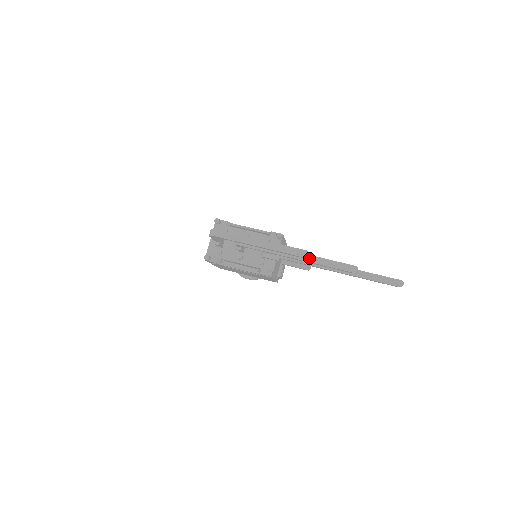
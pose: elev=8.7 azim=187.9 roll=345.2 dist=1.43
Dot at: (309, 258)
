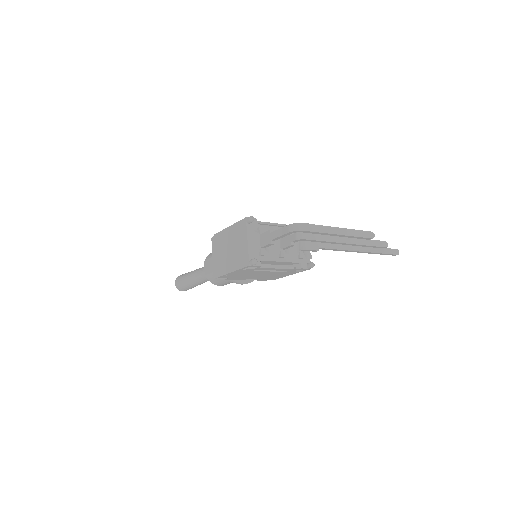
Dot at: (357, 241)
